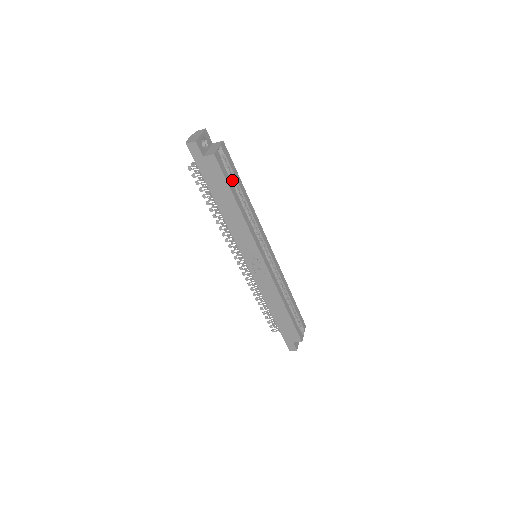
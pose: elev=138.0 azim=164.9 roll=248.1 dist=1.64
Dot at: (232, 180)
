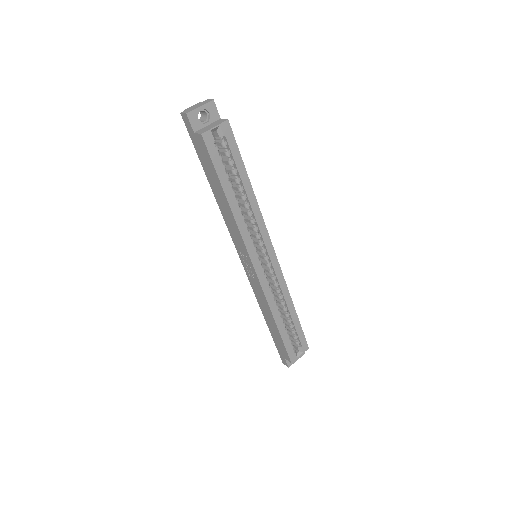
Dot at: (232, 167)
